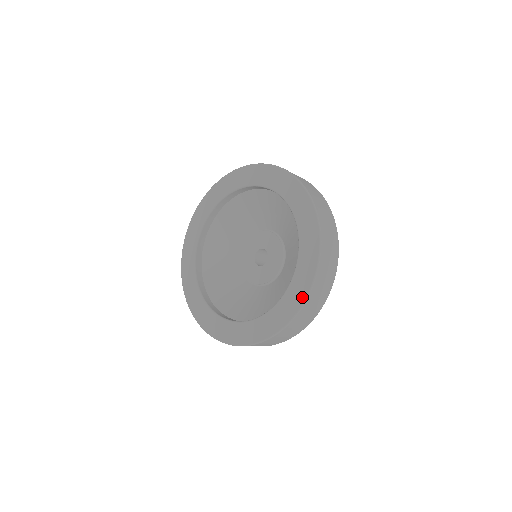
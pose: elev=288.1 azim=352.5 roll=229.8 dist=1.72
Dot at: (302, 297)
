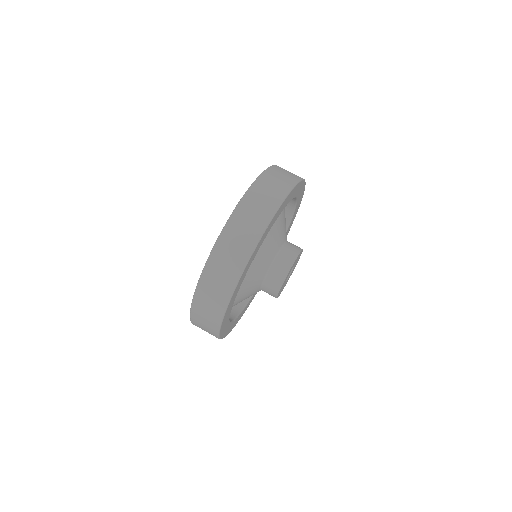
Dot at: occluded
